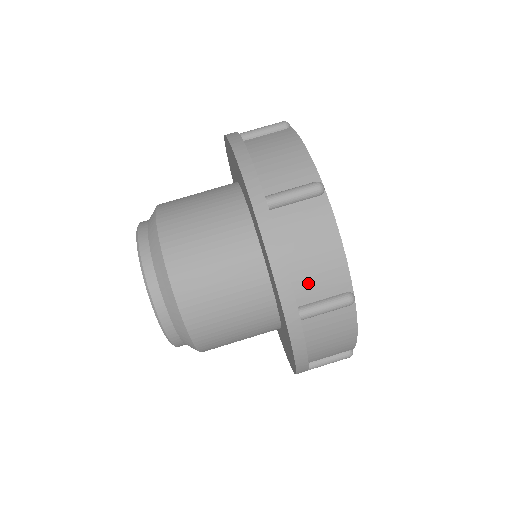
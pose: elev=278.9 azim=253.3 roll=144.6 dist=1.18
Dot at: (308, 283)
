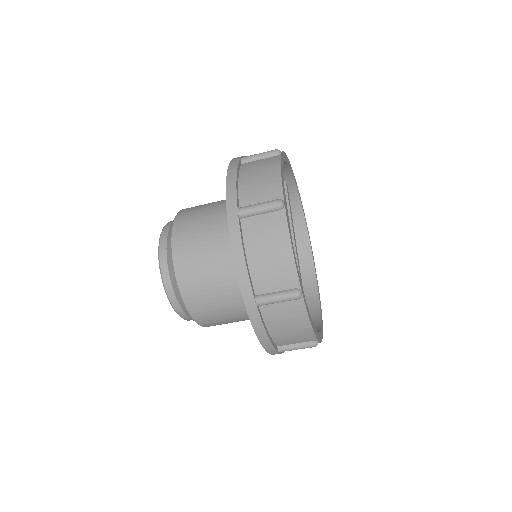
Dot at: (285, 340)
